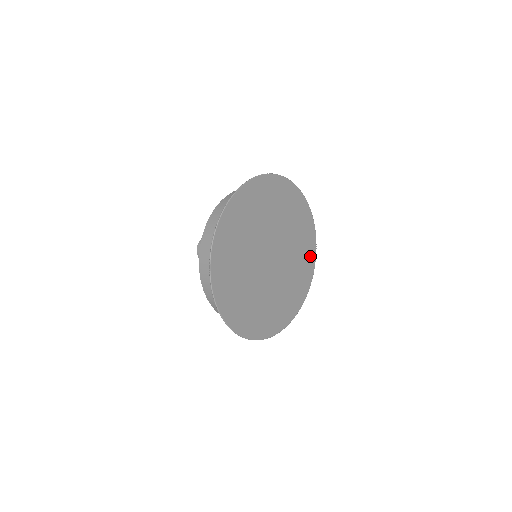
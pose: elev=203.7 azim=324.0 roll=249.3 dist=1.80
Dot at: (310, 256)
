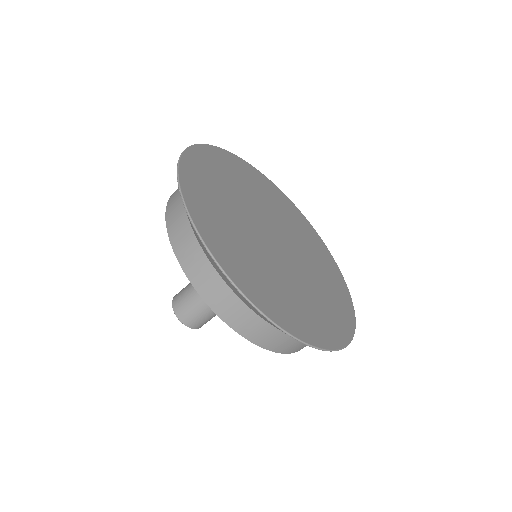
Dot at: (311, 233)
